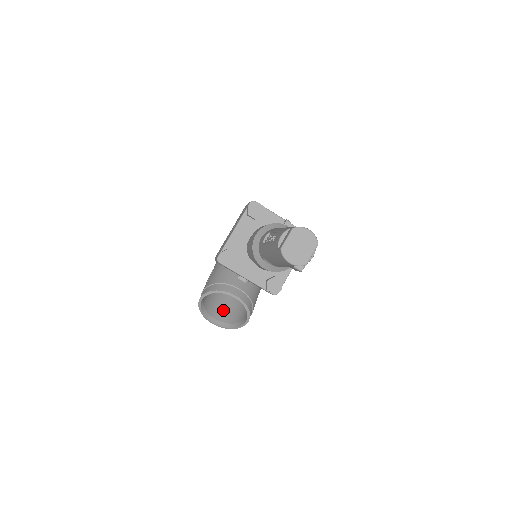
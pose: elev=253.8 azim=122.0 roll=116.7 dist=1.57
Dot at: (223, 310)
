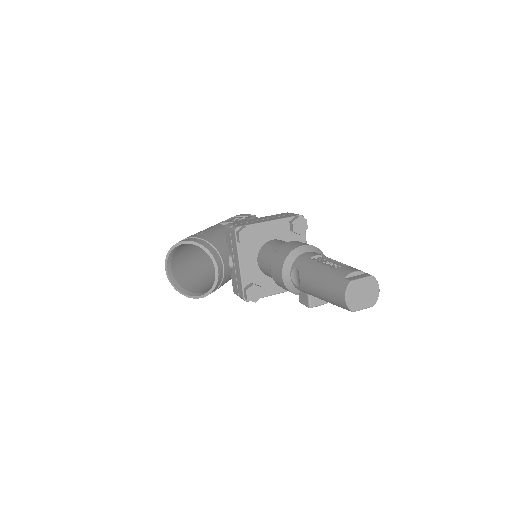
Dot at: (181, 267)
